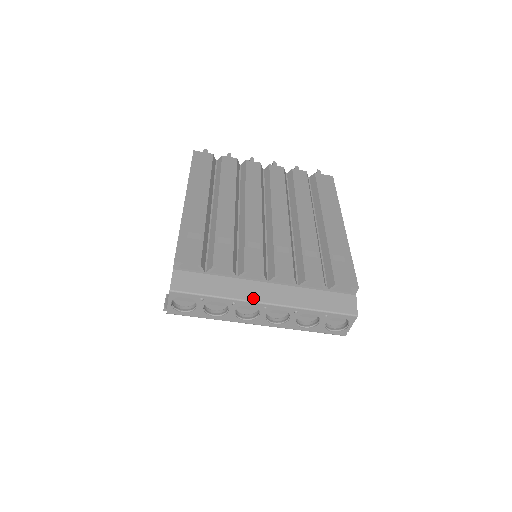
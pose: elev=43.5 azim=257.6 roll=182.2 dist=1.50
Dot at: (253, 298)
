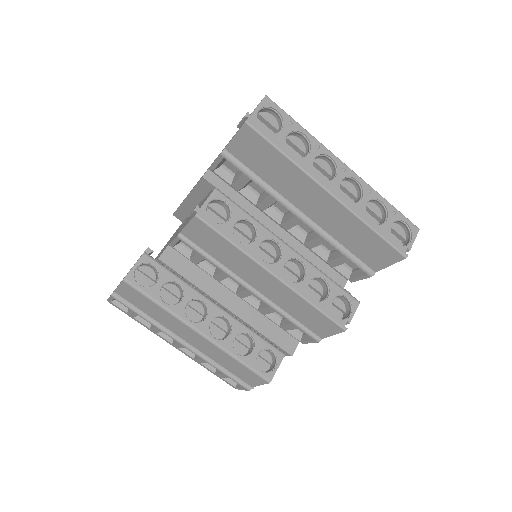
Dot at: (333, 156)
